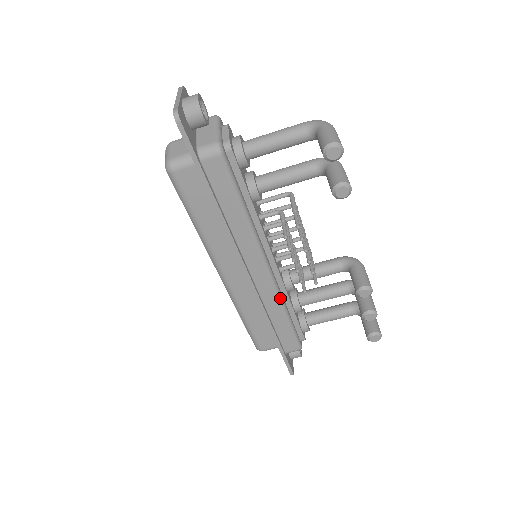
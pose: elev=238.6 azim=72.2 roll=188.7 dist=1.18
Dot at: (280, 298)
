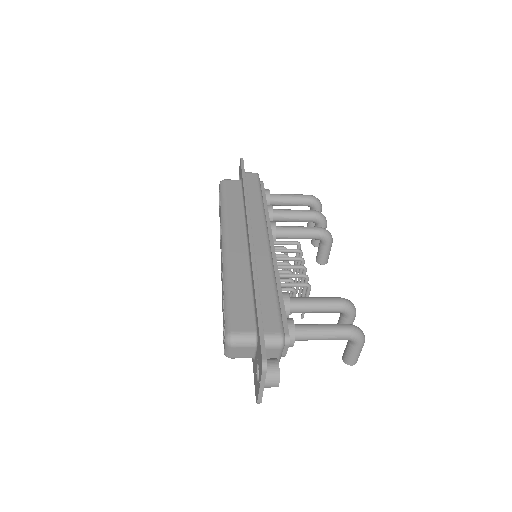
Dot at: occluded
